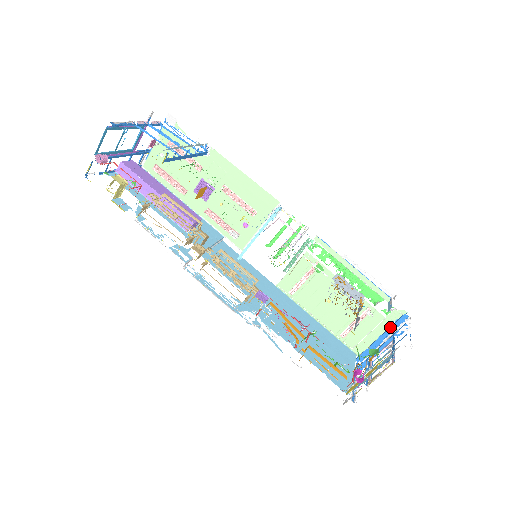
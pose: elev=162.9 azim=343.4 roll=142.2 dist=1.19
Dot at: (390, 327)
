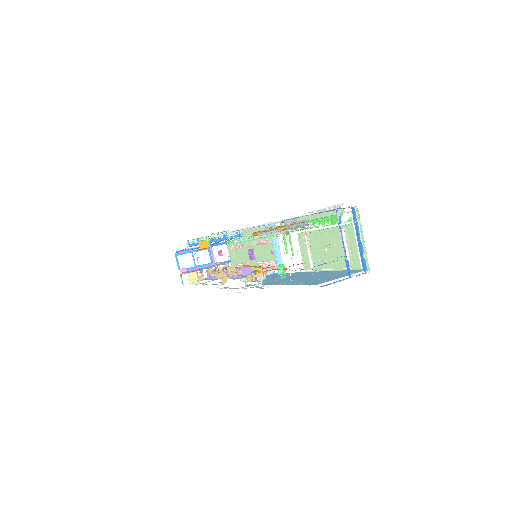
Dot at: occluded
